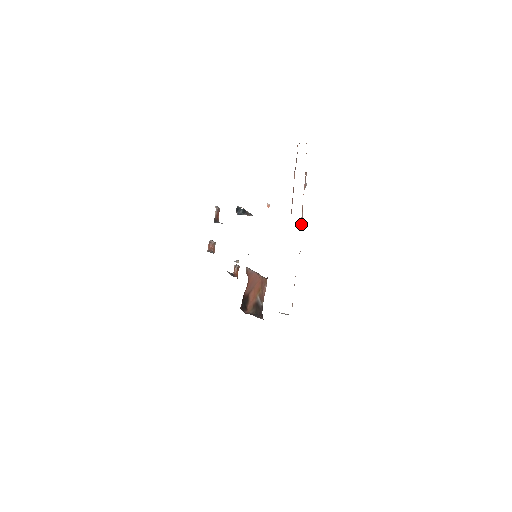
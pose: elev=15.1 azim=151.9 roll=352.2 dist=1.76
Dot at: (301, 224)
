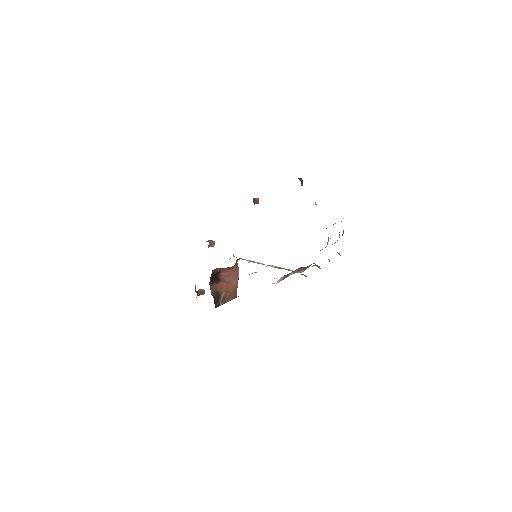
Dot at: occluded
